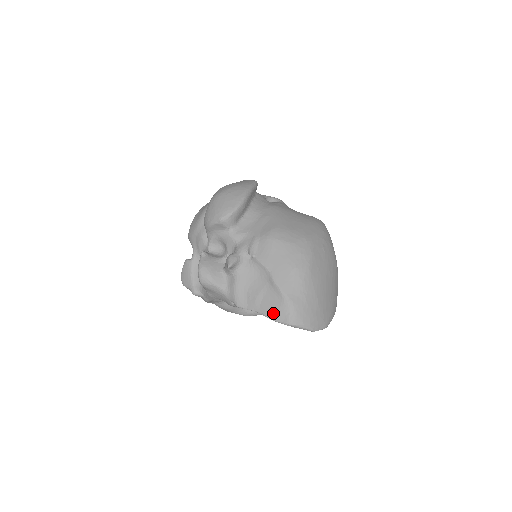
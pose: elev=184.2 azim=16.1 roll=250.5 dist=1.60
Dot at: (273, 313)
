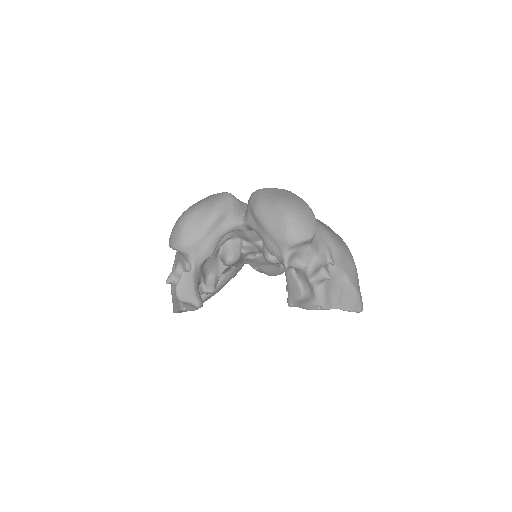
Dot at: (351, 306)
